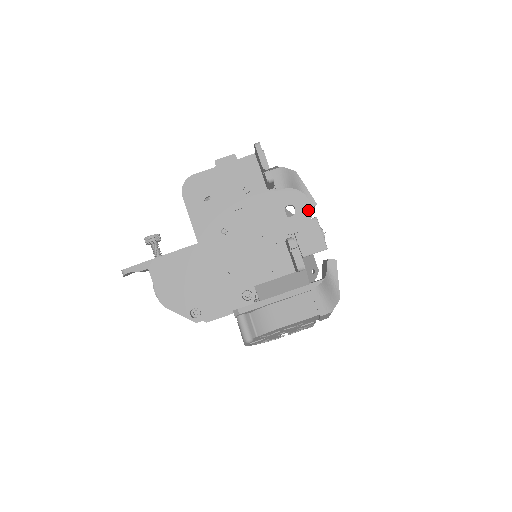
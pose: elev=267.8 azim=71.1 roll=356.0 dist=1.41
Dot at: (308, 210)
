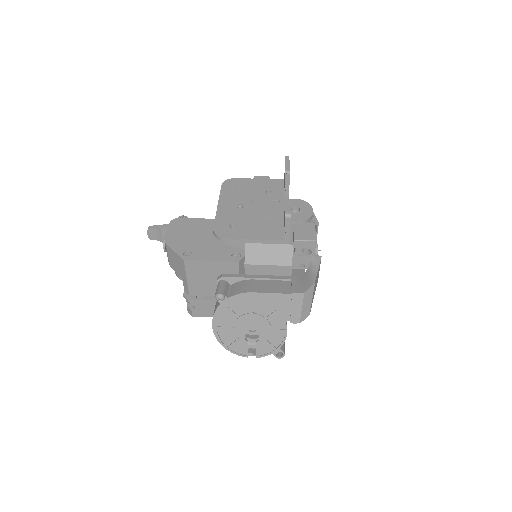
Dot at: (310, 213)
